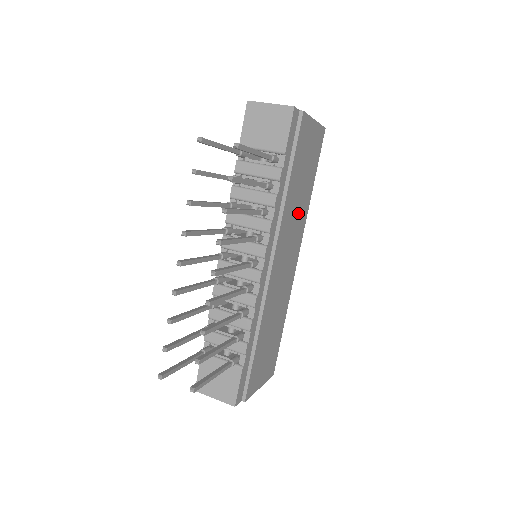
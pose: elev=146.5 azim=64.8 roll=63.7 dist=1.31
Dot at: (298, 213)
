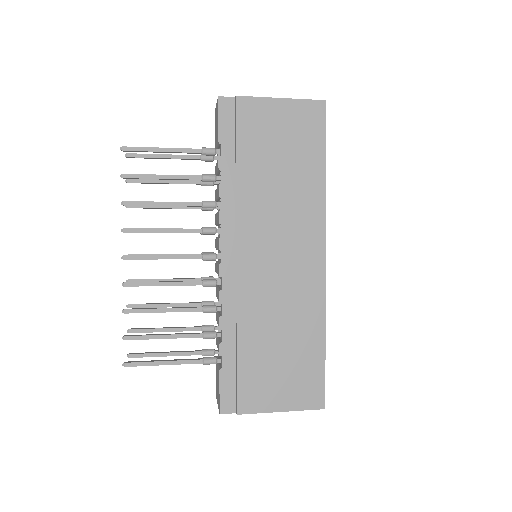
Dot at: (289, 202)
